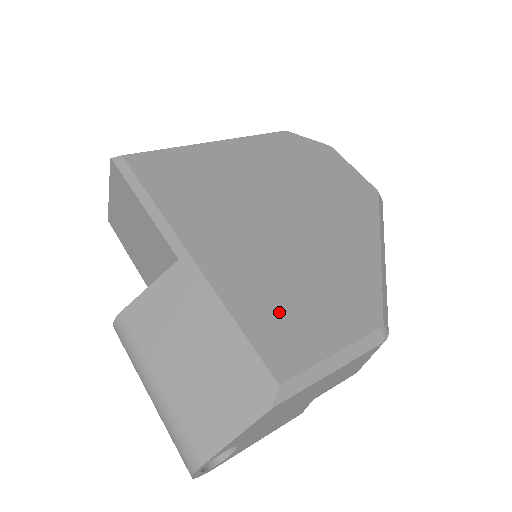
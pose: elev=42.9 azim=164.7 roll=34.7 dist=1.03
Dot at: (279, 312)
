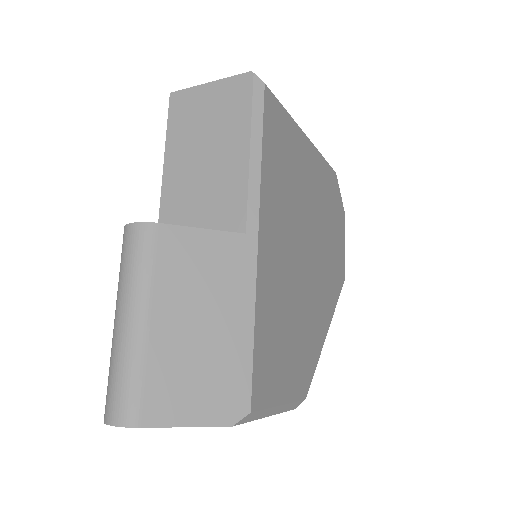
Dot at: (274, 344)
